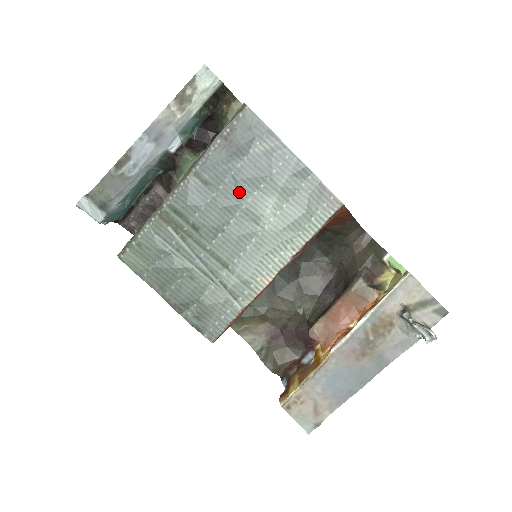
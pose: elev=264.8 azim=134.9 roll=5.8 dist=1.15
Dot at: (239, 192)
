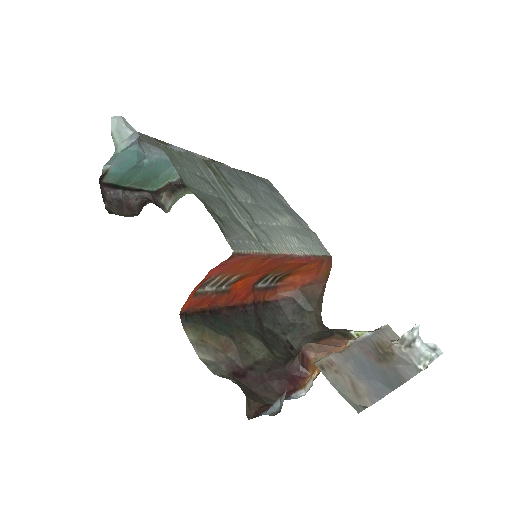
Dot at: (264, 198)
